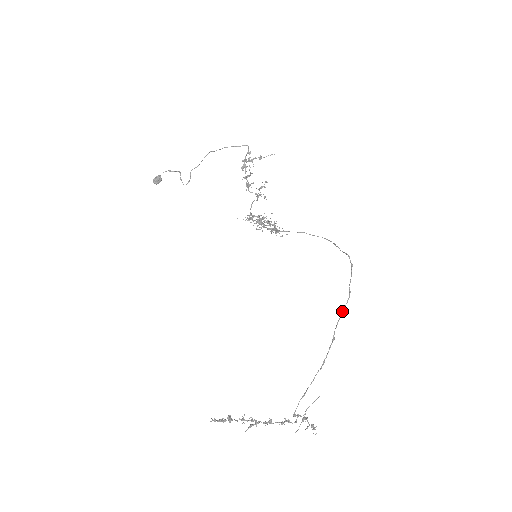
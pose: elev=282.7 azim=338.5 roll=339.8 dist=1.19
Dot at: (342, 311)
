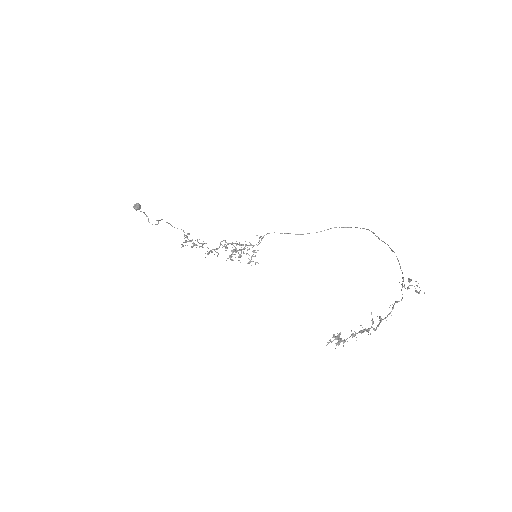
Dot at: (368, 229)
